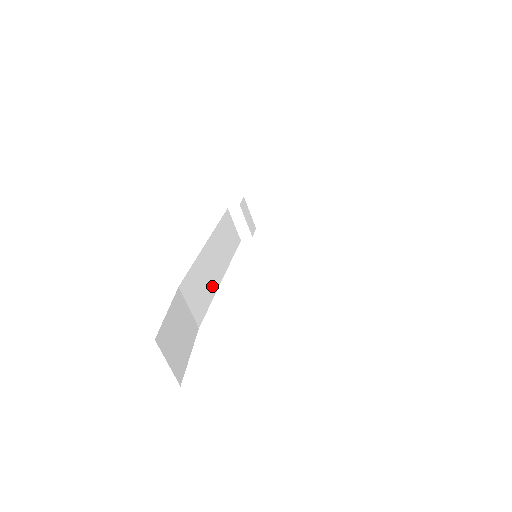
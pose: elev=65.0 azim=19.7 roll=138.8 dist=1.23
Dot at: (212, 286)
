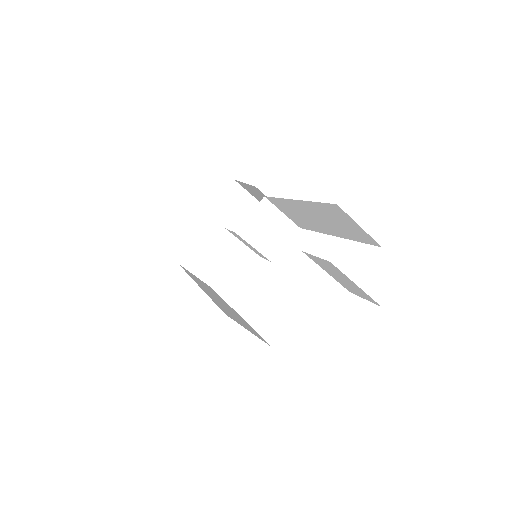
Dot at: occluded
